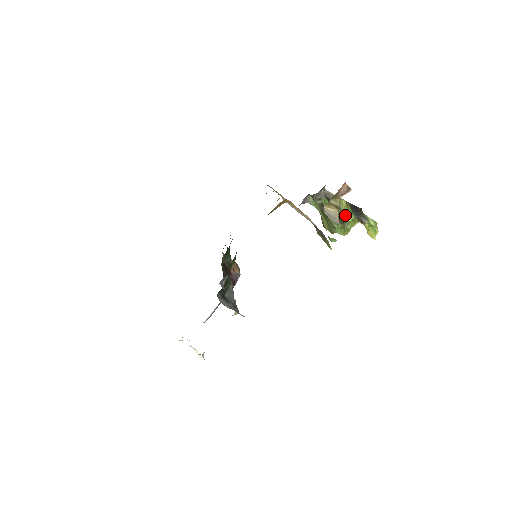
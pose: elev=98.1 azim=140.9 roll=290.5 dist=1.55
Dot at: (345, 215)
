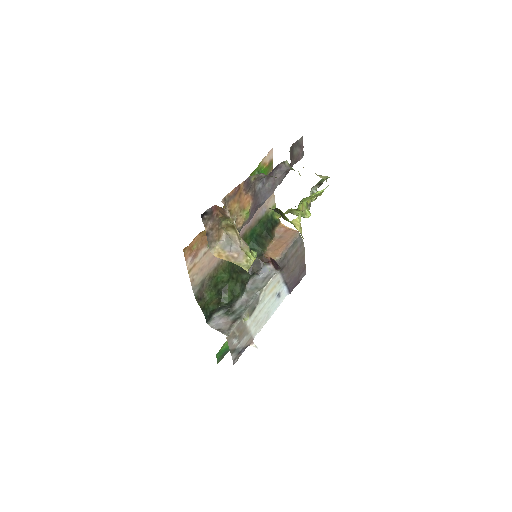
Dot at: occluded
